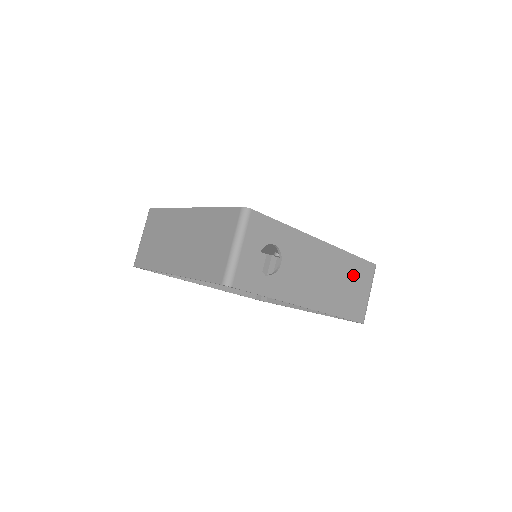
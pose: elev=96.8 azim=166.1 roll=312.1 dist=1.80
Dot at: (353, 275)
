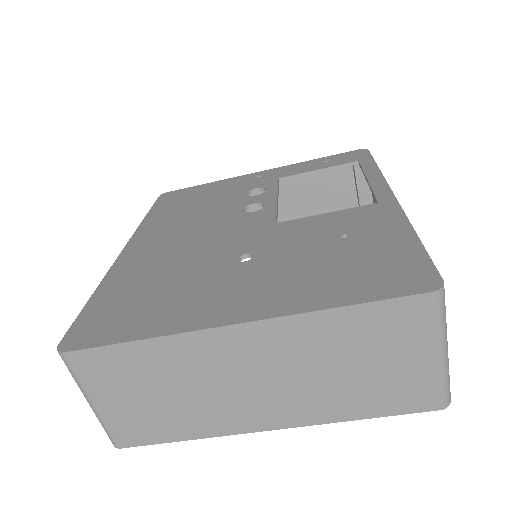
Dot at: occluded
